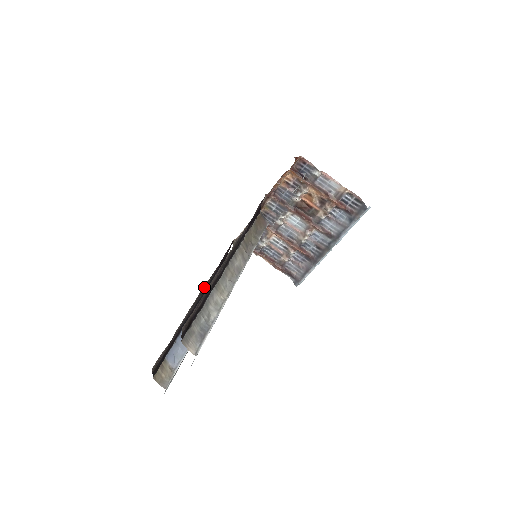
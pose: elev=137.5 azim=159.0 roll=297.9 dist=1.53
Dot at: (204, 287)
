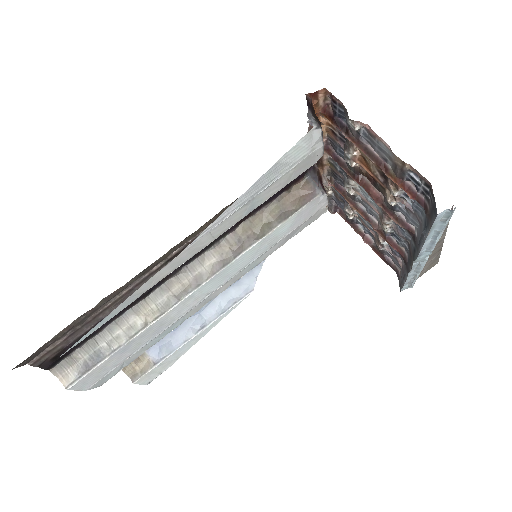
Dot at: occluded
